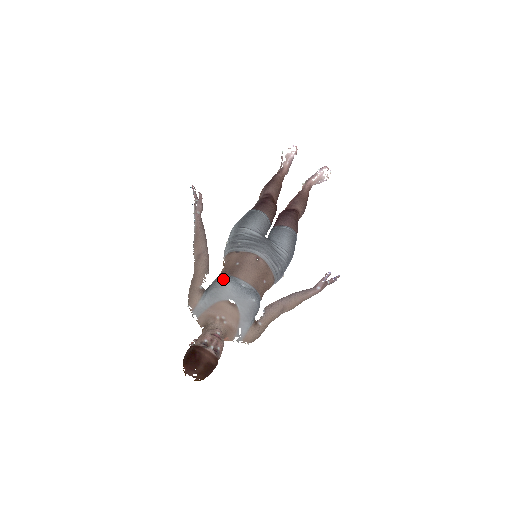
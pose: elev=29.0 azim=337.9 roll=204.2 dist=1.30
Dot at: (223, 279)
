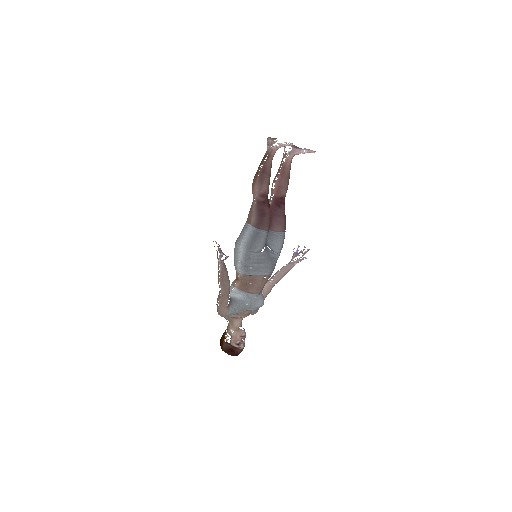
Dot at: (245, 303)
